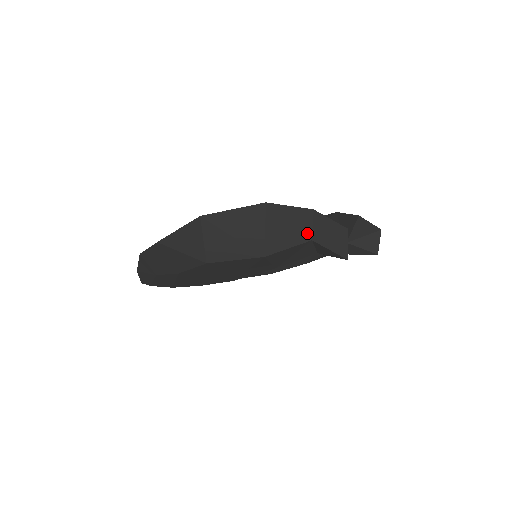
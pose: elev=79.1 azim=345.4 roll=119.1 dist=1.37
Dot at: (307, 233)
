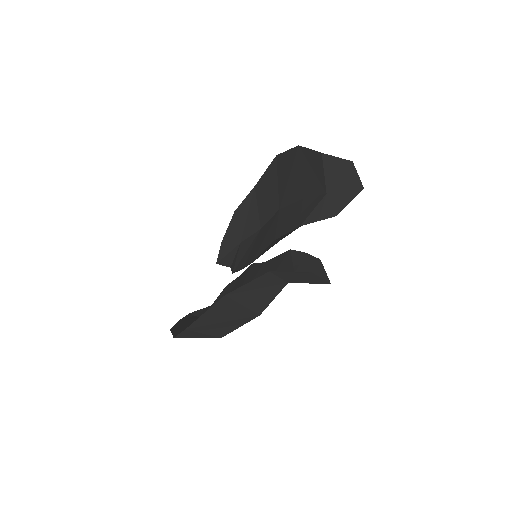
Dot at: (279, 283)
